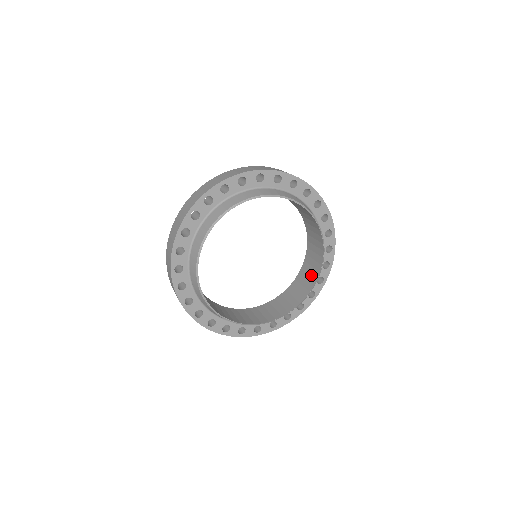
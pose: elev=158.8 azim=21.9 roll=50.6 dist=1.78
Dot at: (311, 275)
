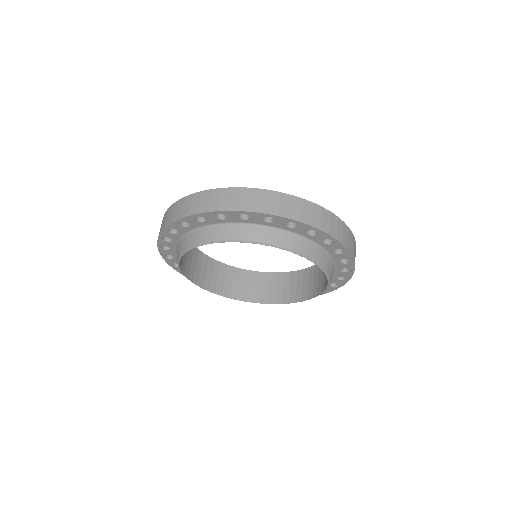
Dot at: (312, 286)
